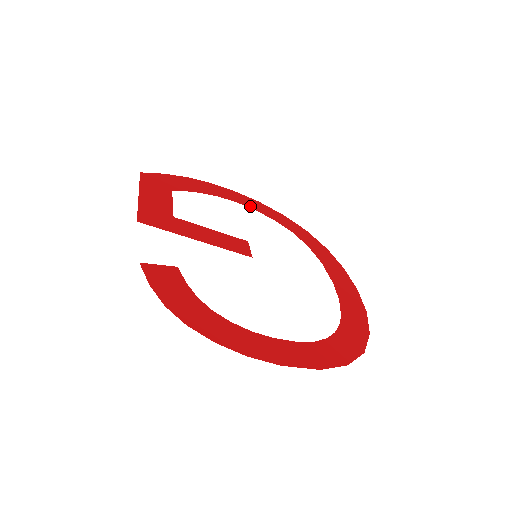
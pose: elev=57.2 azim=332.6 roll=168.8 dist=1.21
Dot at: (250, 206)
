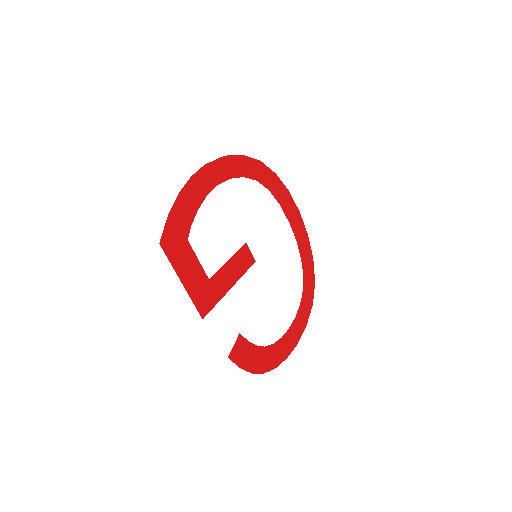
Dot at: (225, 177)
